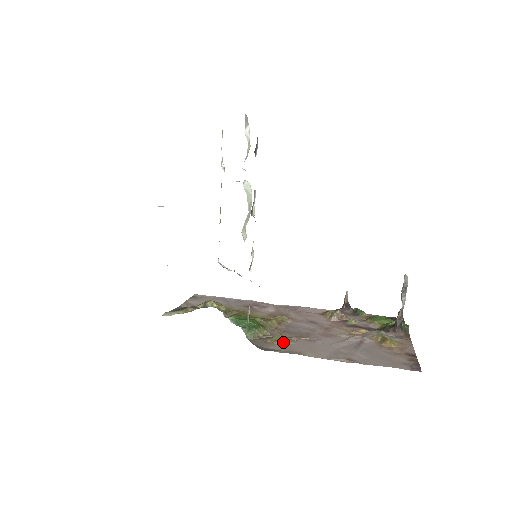
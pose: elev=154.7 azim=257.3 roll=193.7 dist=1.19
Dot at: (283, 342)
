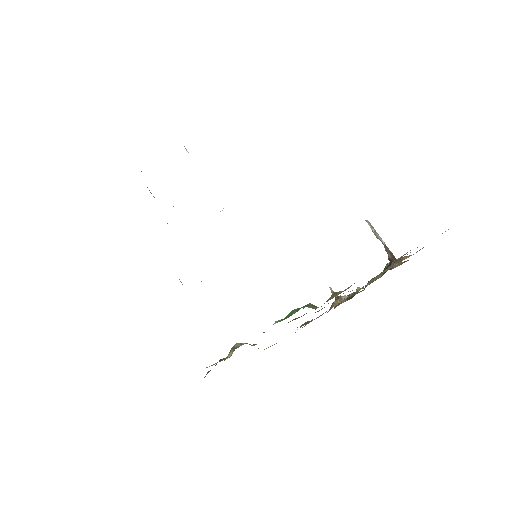
Dot at: occluded
